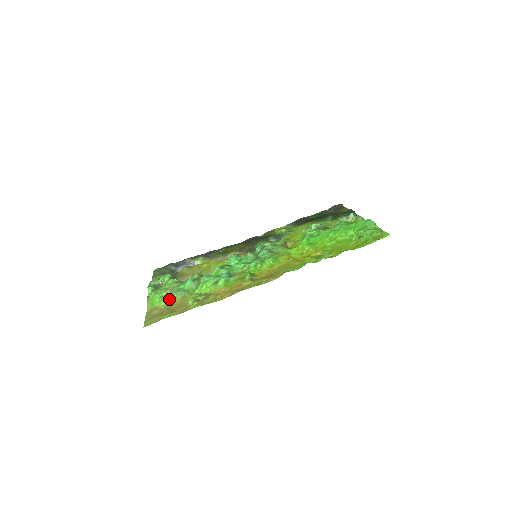
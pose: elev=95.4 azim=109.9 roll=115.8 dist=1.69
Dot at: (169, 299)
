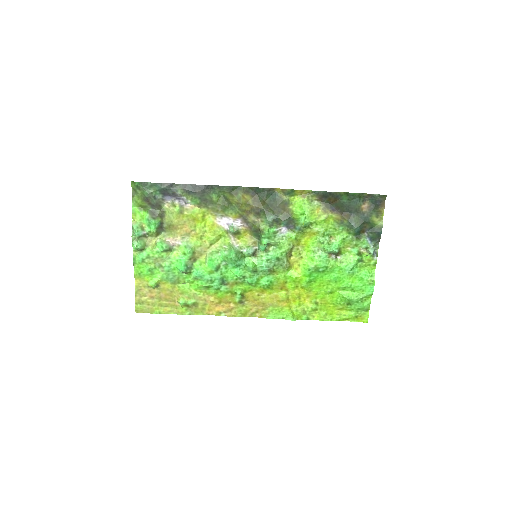
Dot at: (158, 281)
